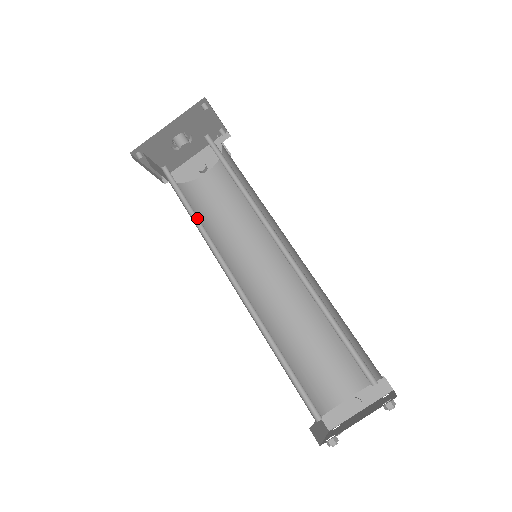
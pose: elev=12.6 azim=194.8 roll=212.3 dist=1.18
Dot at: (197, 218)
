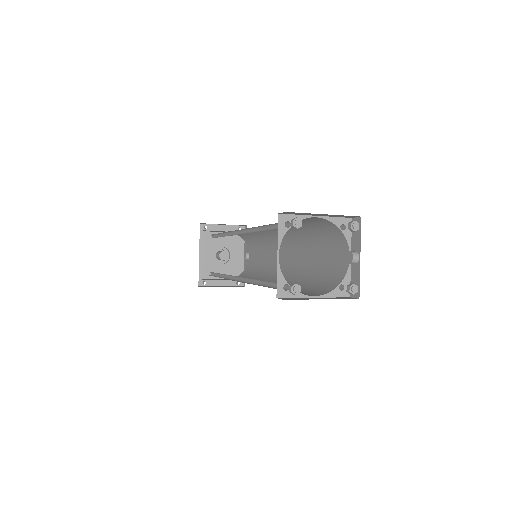
Dot at: (223, 275)
